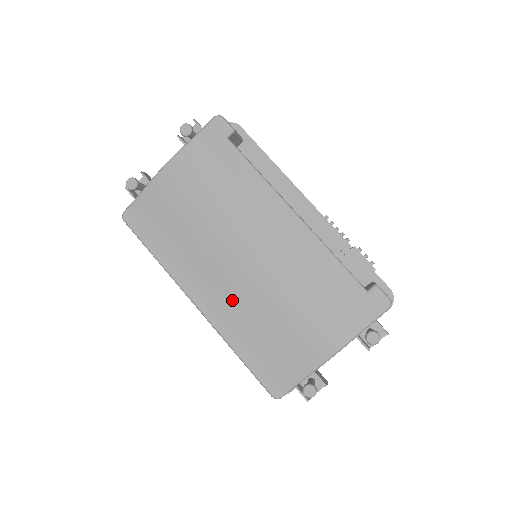
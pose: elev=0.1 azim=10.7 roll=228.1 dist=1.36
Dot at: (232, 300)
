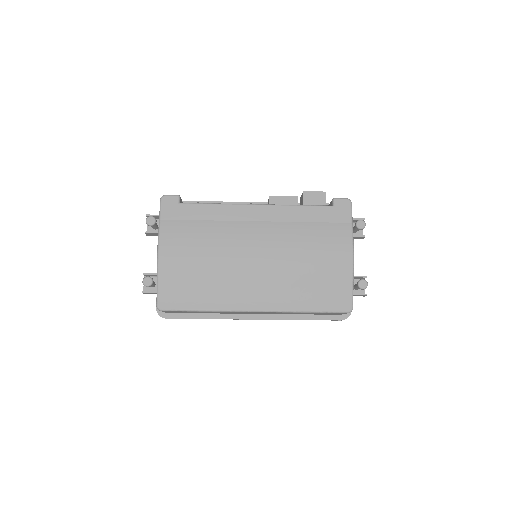
Dot at: (273, 284)
